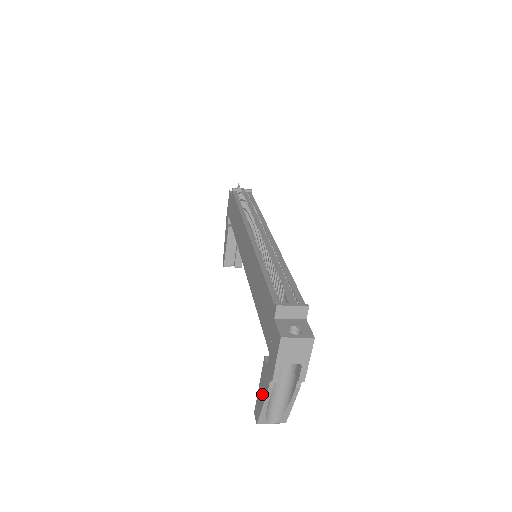
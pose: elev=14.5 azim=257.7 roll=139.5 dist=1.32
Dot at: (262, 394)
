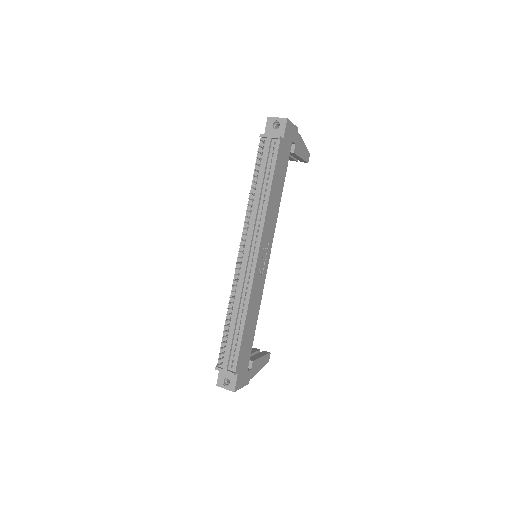
Dot at: occluded
